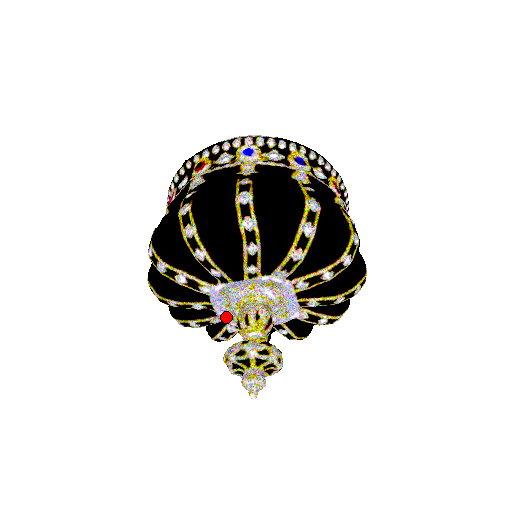
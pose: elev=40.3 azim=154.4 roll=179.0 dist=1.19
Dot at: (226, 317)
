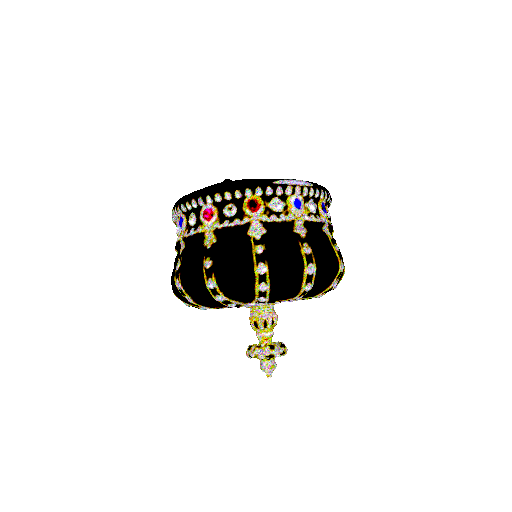
Dot at: occluded
